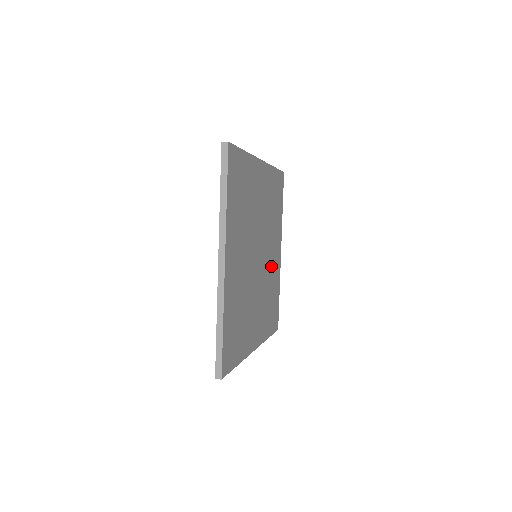
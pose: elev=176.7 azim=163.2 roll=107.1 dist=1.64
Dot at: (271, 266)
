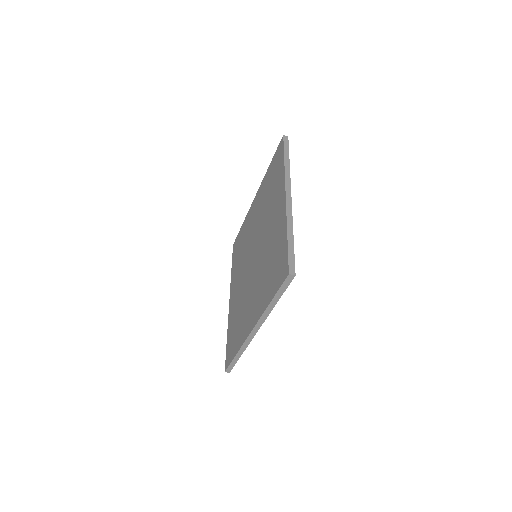
Dot at: occluded
